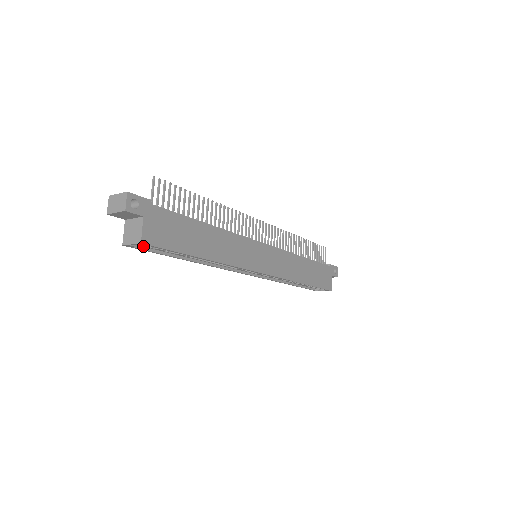
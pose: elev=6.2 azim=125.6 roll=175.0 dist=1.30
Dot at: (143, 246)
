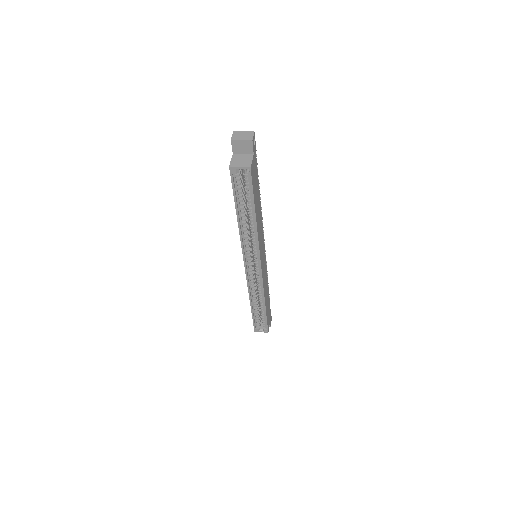
Dot at: (234, 179)
